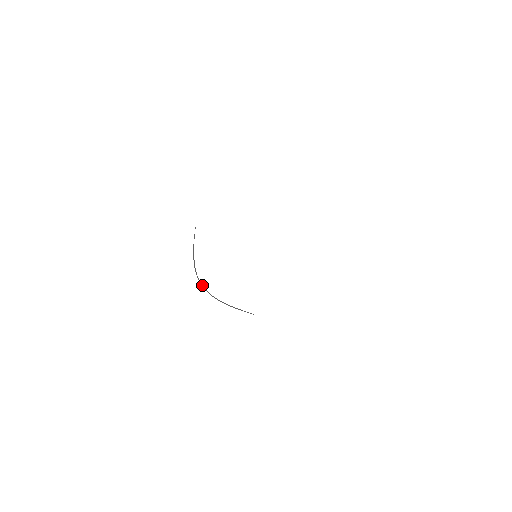
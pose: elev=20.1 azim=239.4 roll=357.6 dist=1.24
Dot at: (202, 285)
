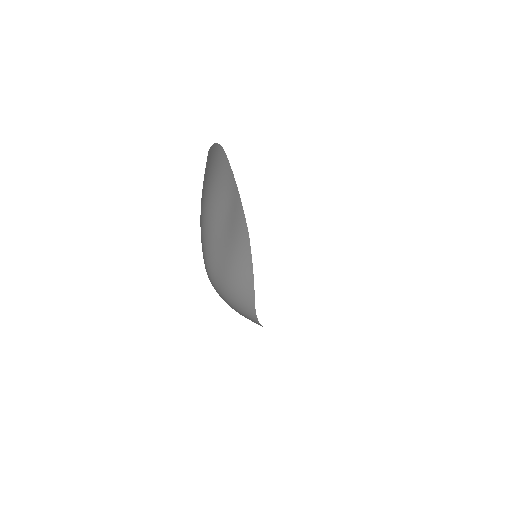
Dot at: (262, 326)
